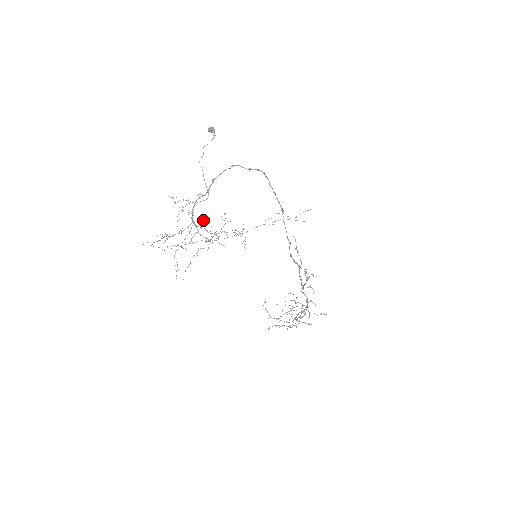
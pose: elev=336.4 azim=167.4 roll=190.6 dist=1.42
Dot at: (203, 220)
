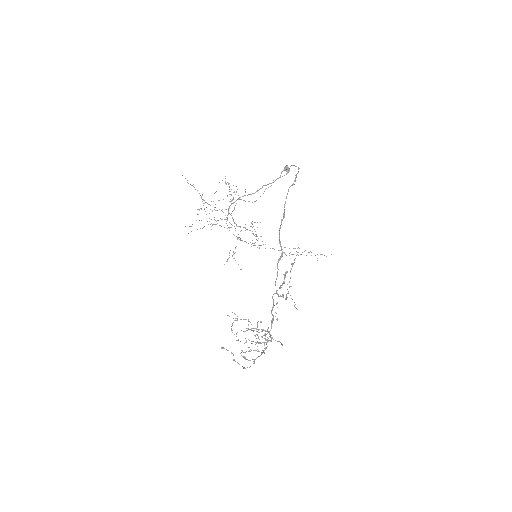
Dot at: occluded
